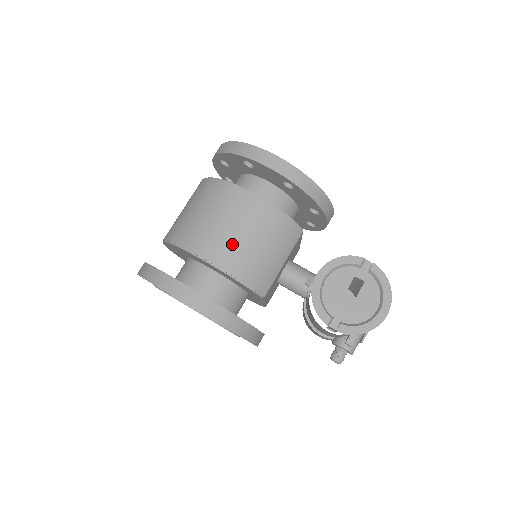
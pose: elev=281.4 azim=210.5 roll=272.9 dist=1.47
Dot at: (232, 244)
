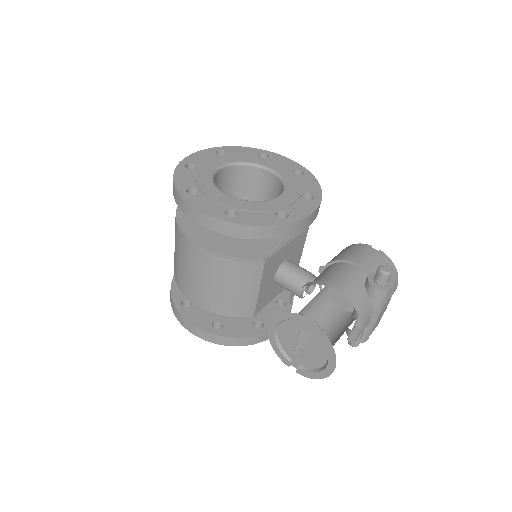
Dot at: (202, 290)
